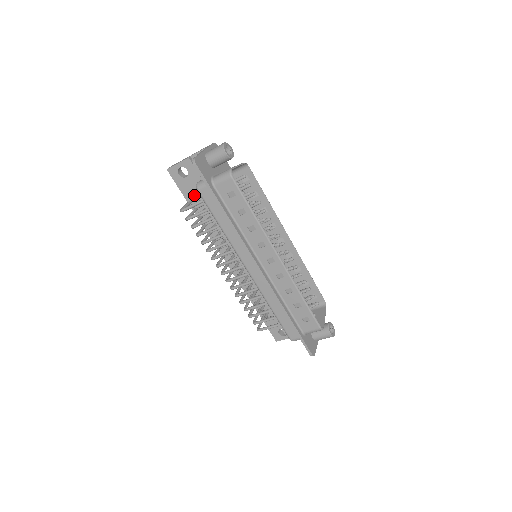
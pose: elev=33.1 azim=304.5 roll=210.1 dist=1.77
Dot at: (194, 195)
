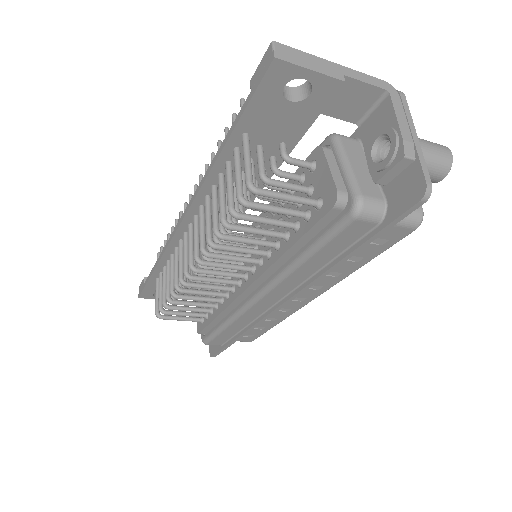
Dot at: (261, 132)
